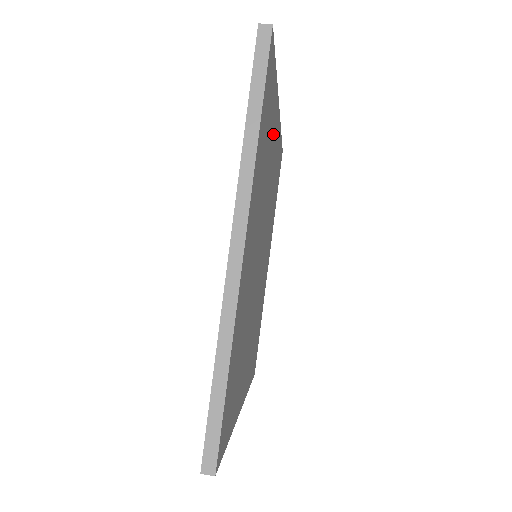
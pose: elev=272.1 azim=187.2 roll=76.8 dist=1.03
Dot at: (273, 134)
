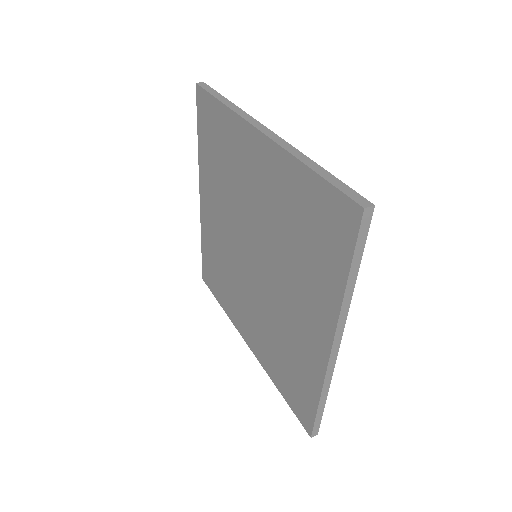
Dot at: occluded
